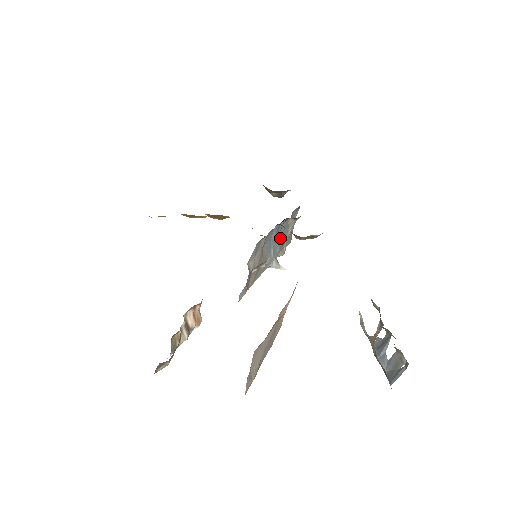
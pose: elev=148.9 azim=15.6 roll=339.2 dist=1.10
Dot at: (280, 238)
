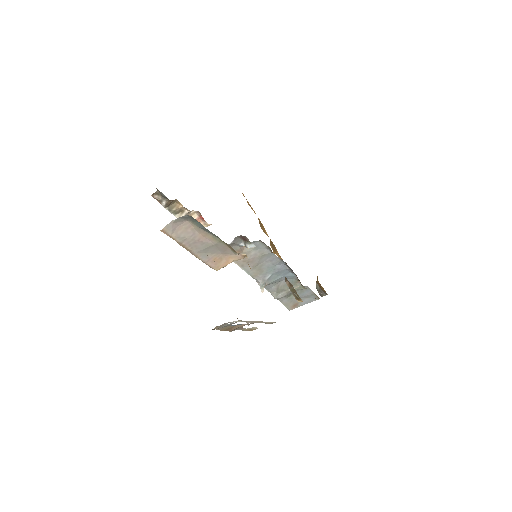
Dot at: (283, 284)
